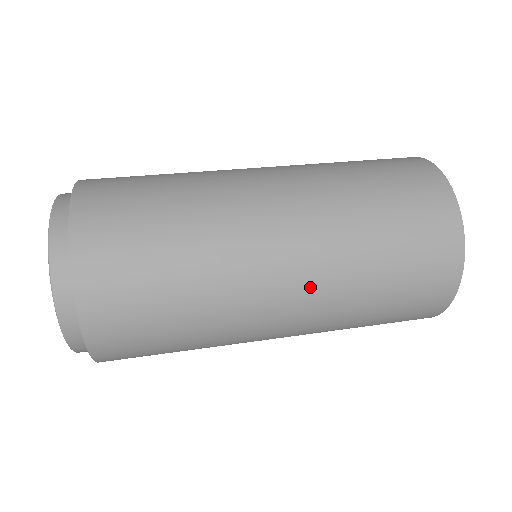
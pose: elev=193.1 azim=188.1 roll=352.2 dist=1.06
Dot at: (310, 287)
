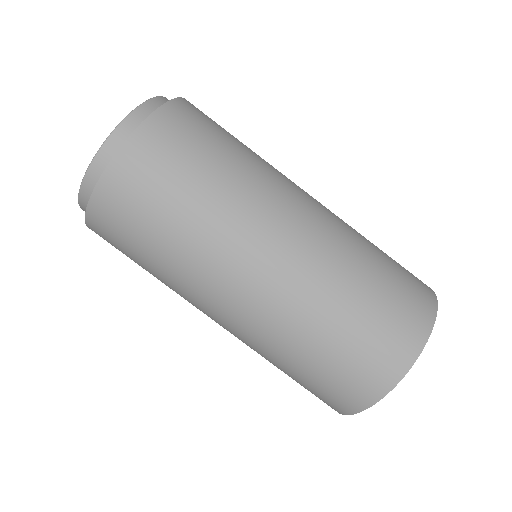
Dot at: (269, 300)
